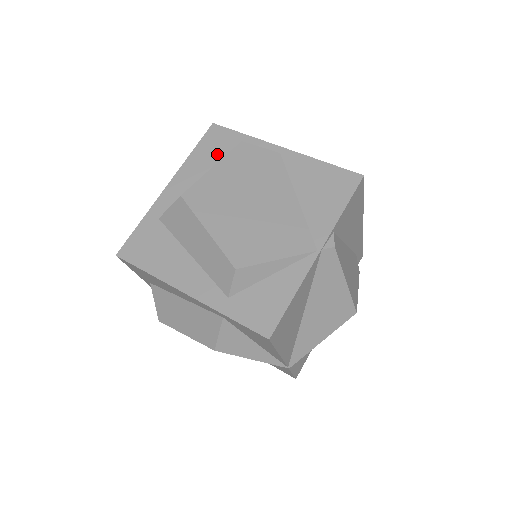
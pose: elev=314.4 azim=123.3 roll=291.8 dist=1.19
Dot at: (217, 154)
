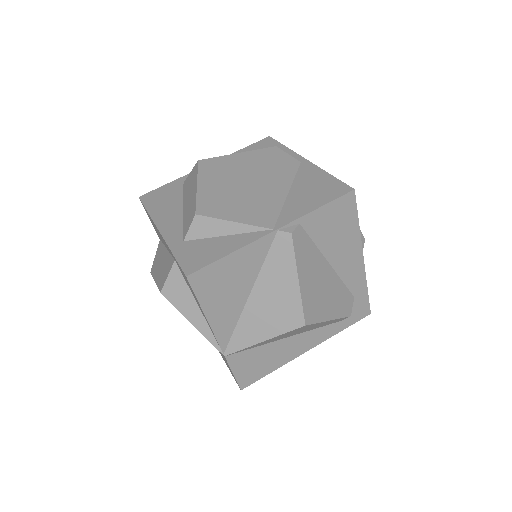
Dot at: occluded
